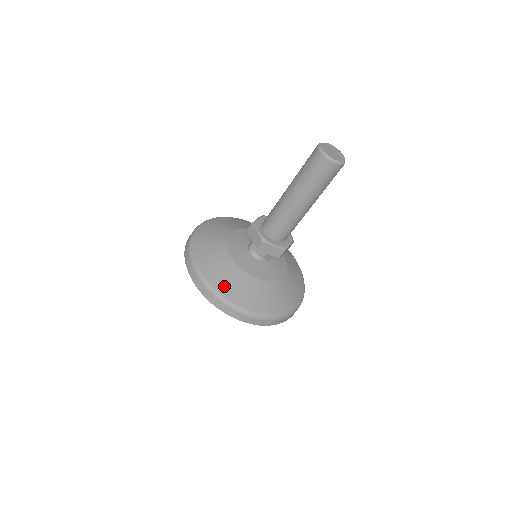
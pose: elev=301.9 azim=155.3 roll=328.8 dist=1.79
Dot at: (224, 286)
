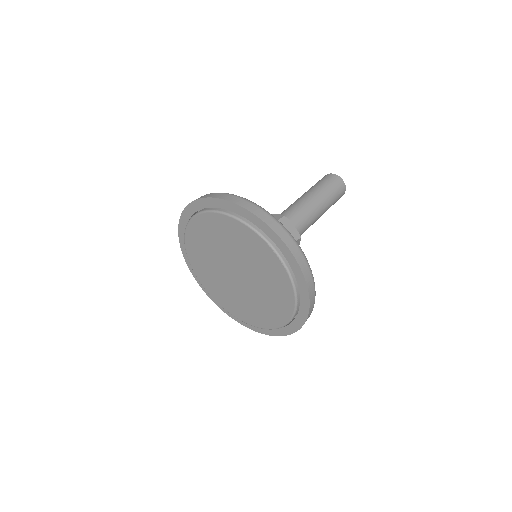
Dot at: occluded
